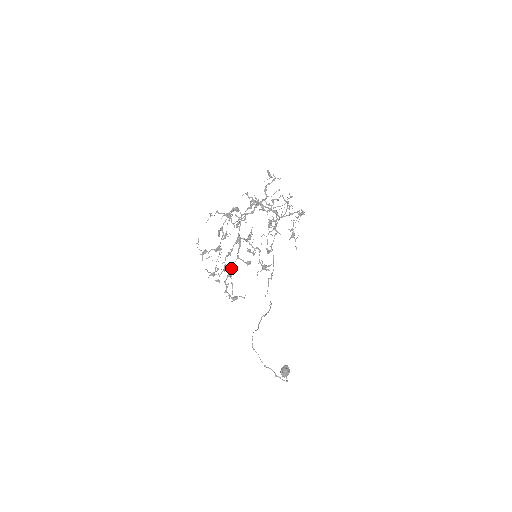
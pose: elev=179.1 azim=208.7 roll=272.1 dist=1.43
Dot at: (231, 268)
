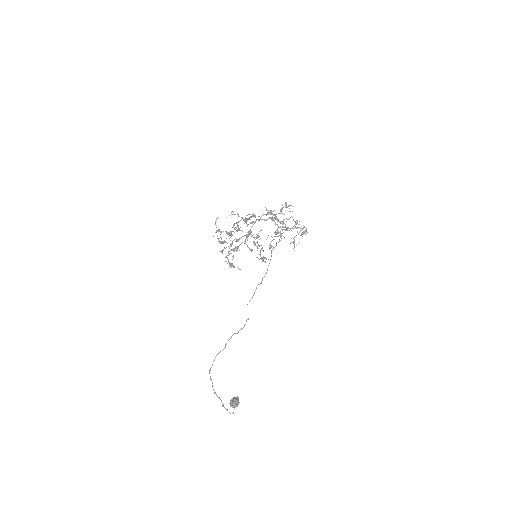
Dot at: (236, 248)
